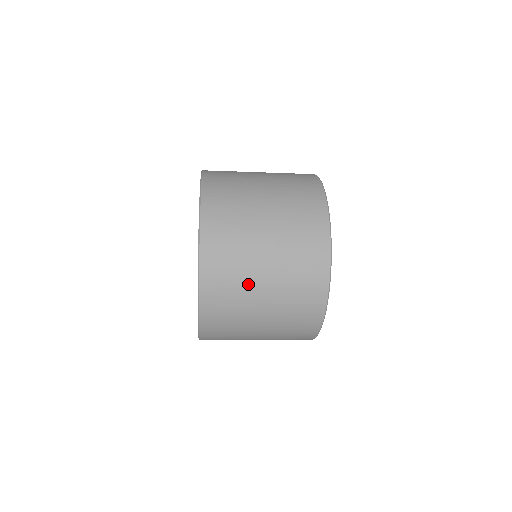
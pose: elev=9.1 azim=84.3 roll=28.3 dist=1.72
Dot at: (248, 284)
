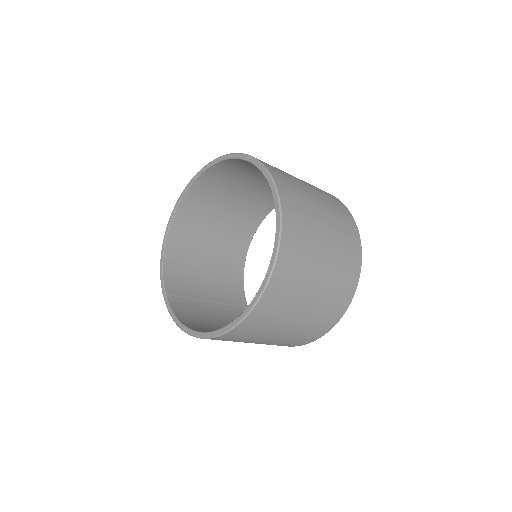
Dot at: (302, 188)
